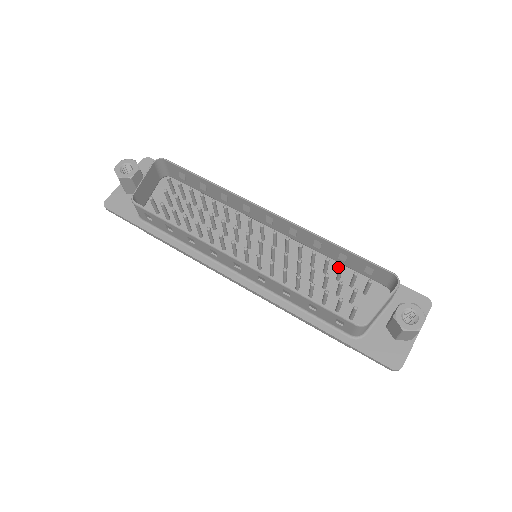
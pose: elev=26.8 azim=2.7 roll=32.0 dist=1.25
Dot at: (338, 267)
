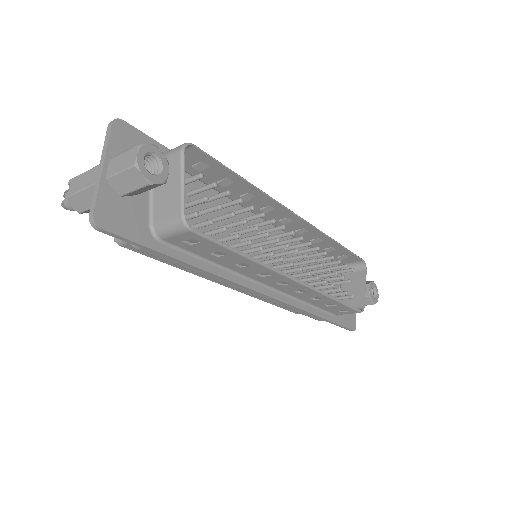
Dot at: occluded
